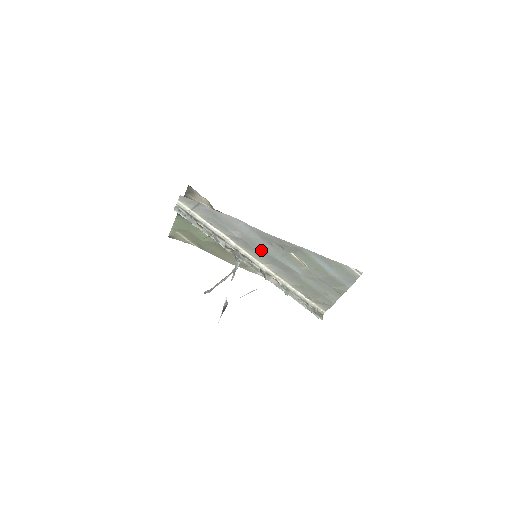
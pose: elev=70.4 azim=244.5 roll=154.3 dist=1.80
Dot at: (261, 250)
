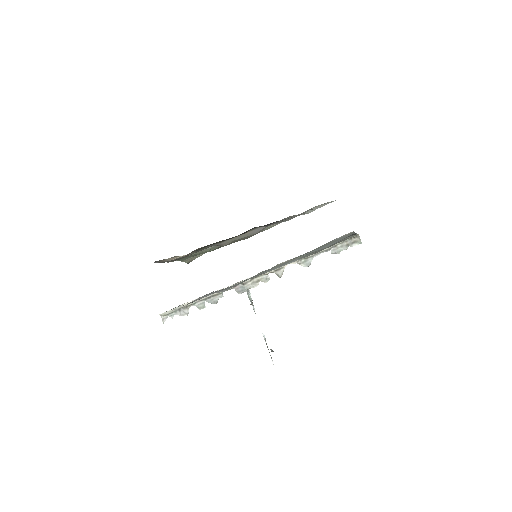
Dot at: (251, 278)
